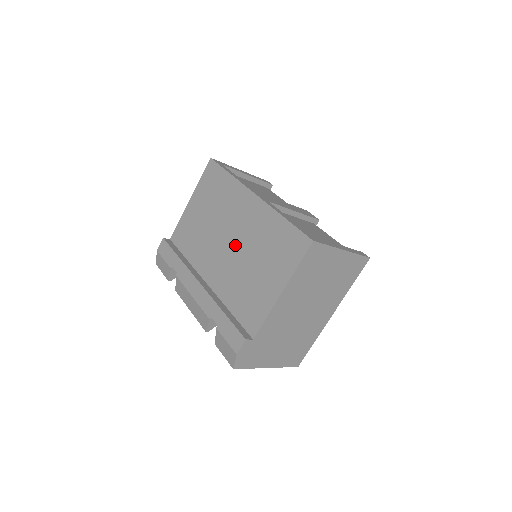
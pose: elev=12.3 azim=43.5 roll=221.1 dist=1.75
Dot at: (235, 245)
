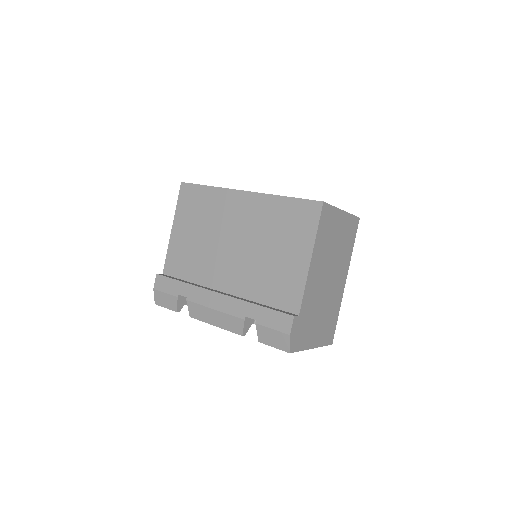
Dot at: (242, 243)
